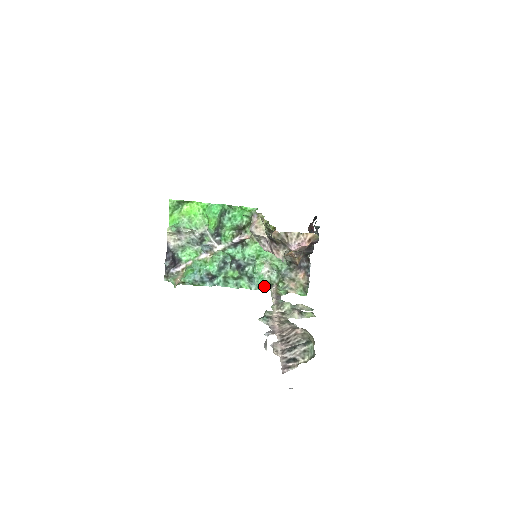
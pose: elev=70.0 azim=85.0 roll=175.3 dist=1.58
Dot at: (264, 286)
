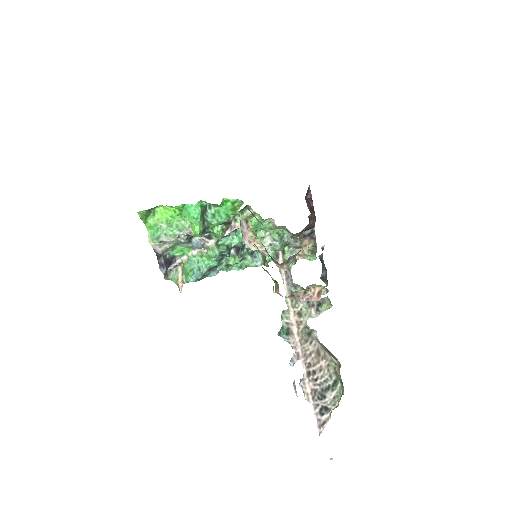
Dot at: (270, 260)
